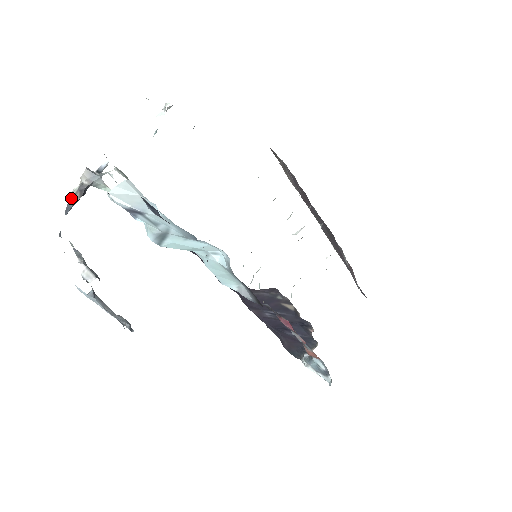
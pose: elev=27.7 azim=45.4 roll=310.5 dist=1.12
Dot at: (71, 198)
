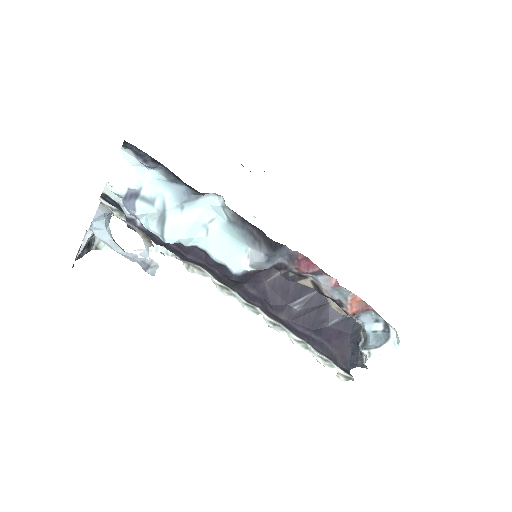
Dot at: occluded
